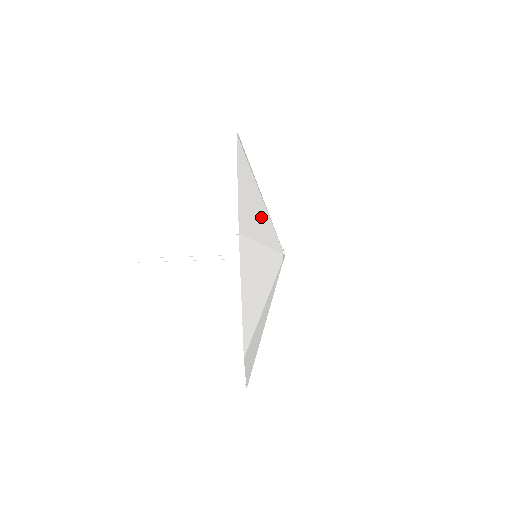
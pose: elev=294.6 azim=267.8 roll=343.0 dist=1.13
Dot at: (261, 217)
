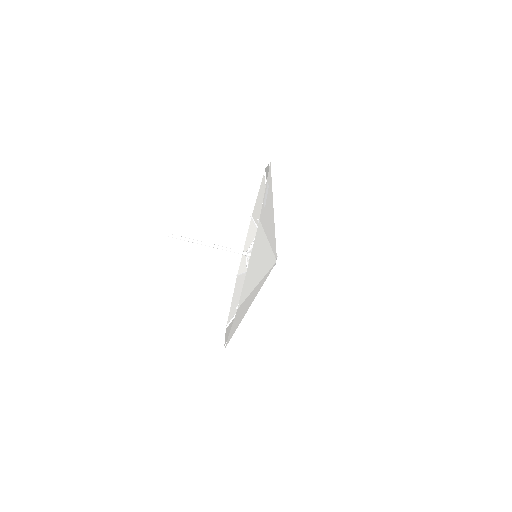
Dot at: (262, 262)
